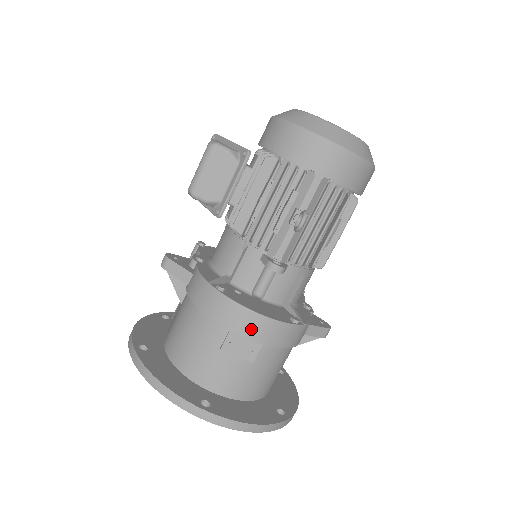
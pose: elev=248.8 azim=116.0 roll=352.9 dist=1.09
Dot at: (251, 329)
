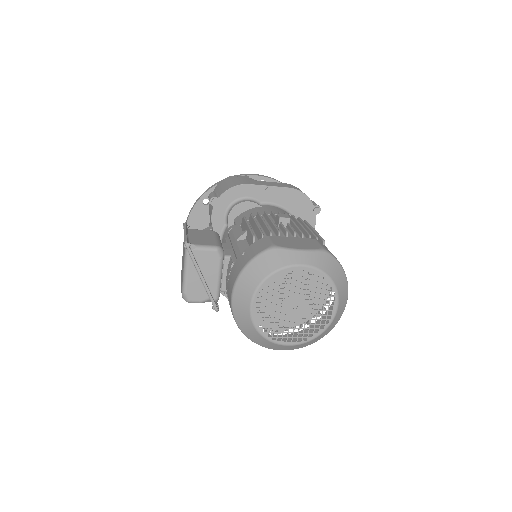
Dot at: occluded
